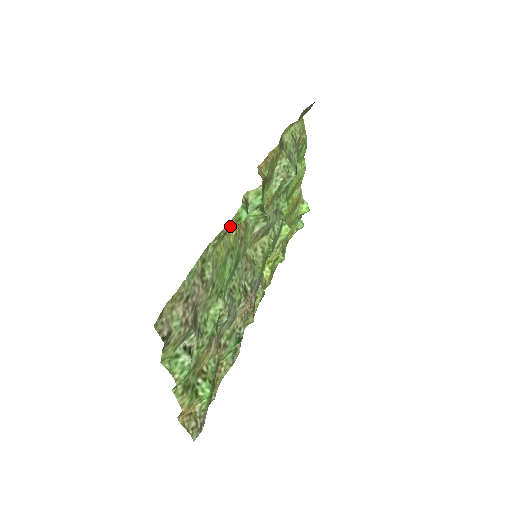
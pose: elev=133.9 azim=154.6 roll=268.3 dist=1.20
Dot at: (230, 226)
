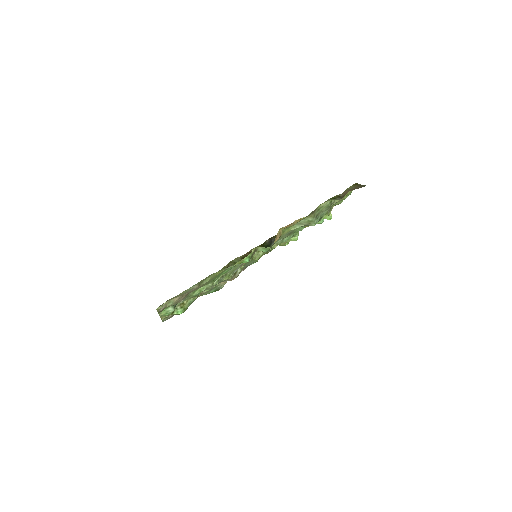
Dot at: (235, 262)
